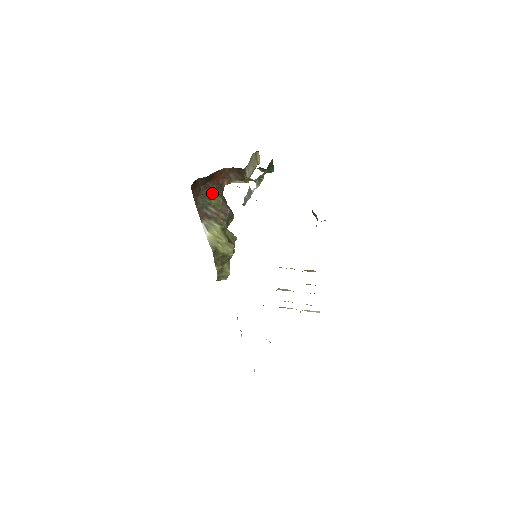
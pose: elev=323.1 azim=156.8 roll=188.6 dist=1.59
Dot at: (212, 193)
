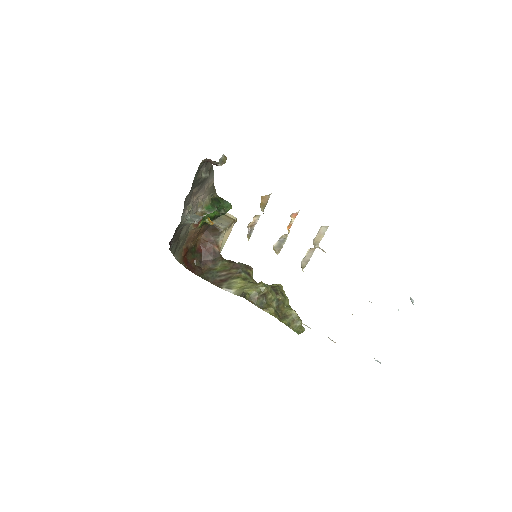
Dot at: (213, 264)
